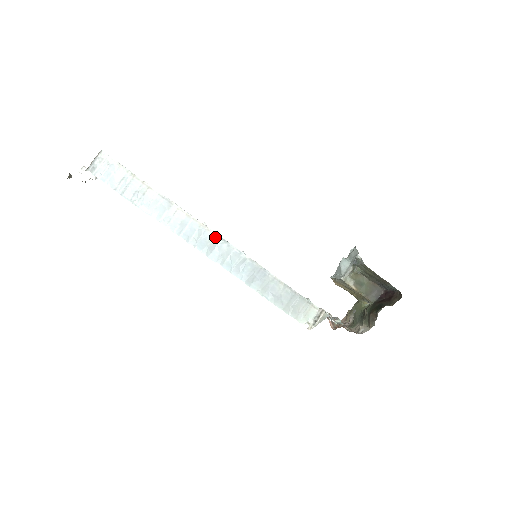
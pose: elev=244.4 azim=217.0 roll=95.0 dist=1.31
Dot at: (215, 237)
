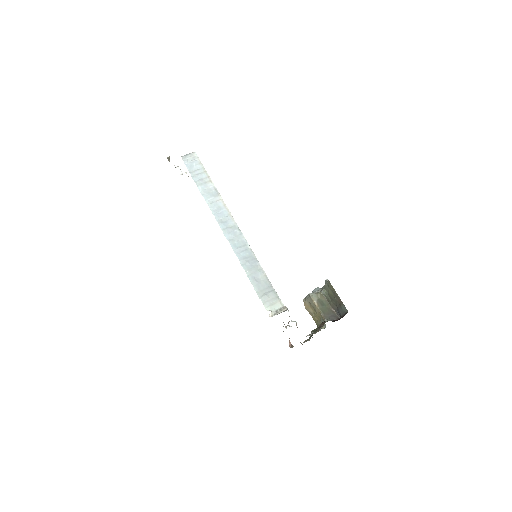
Dot at: (235, 225)
